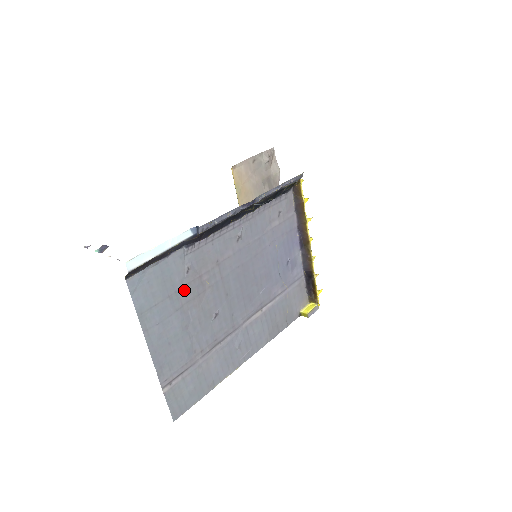
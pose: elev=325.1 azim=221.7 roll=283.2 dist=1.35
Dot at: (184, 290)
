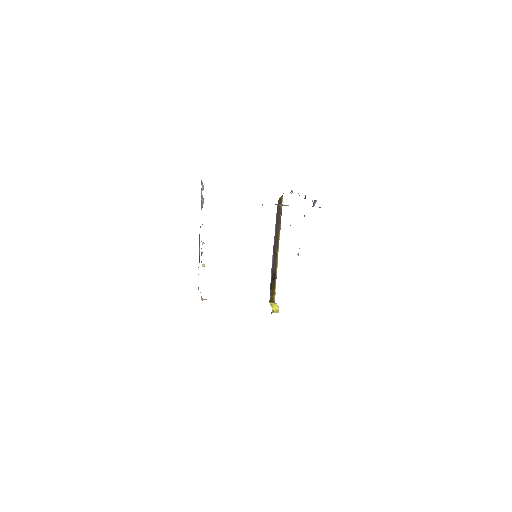
Dot at: occluded
